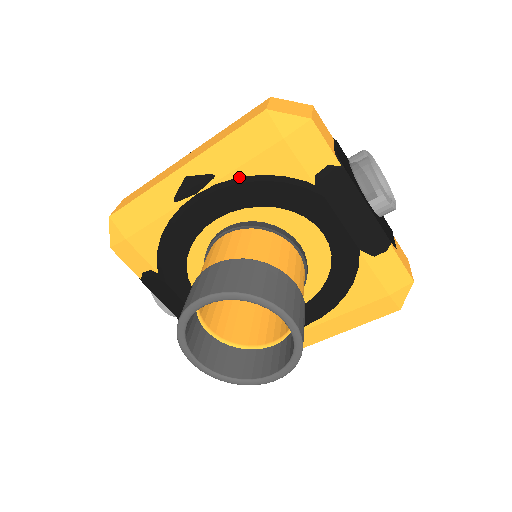
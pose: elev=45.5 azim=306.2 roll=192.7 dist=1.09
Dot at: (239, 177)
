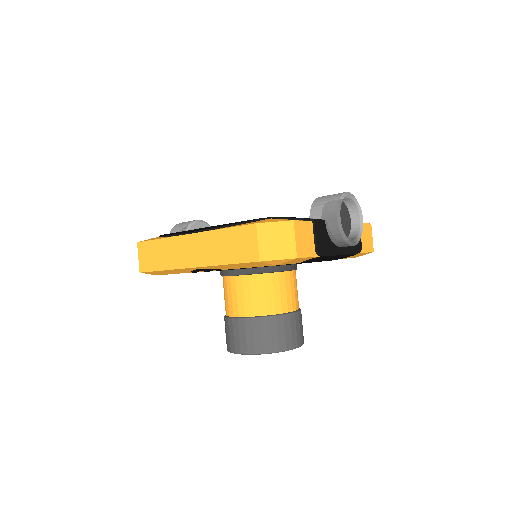
Dot at: (242, 268)
